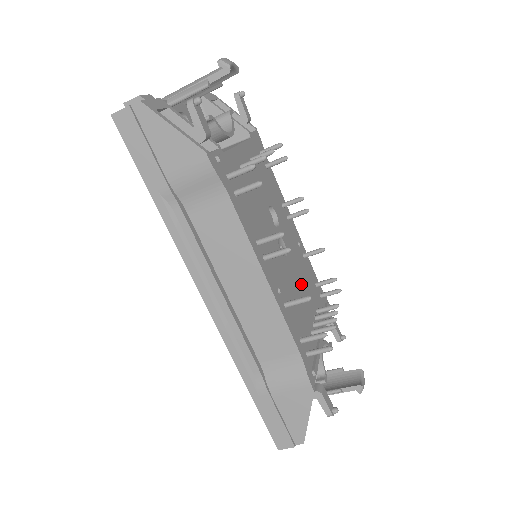
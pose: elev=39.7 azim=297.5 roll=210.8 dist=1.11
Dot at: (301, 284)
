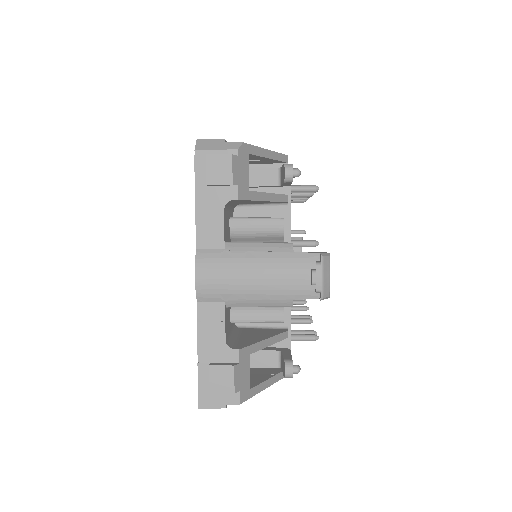
Dot at: occluded
